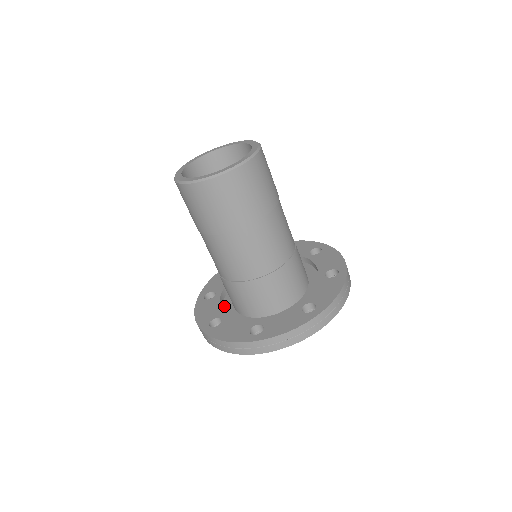
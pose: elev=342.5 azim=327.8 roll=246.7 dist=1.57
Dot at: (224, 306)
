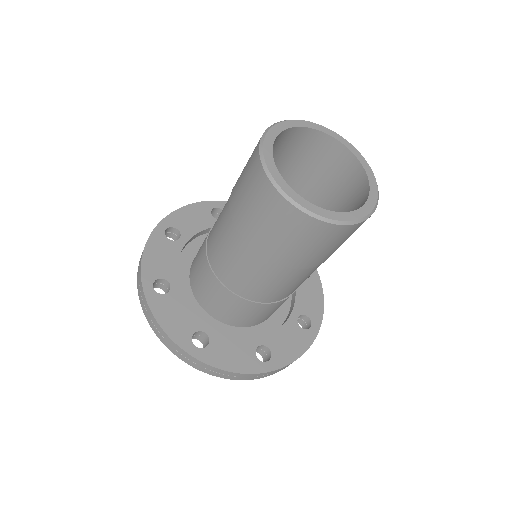
Dot at: occluded
